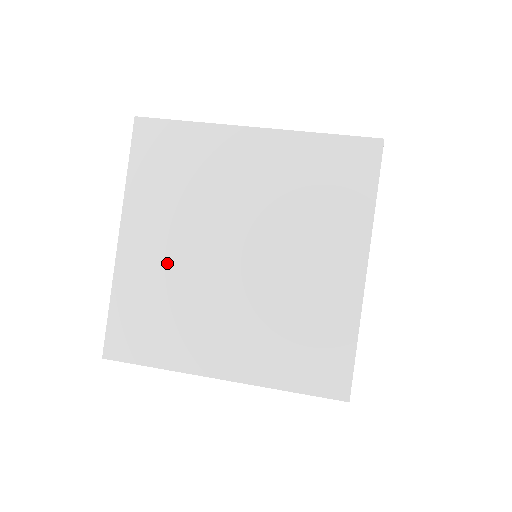
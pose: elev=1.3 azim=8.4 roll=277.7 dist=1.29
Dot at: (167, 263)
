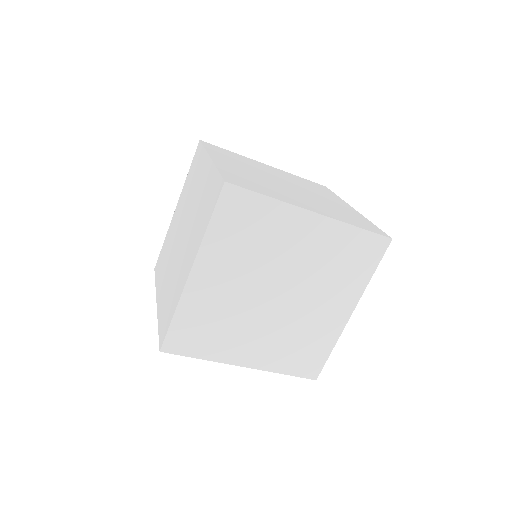
Dot at: (174, 229)
